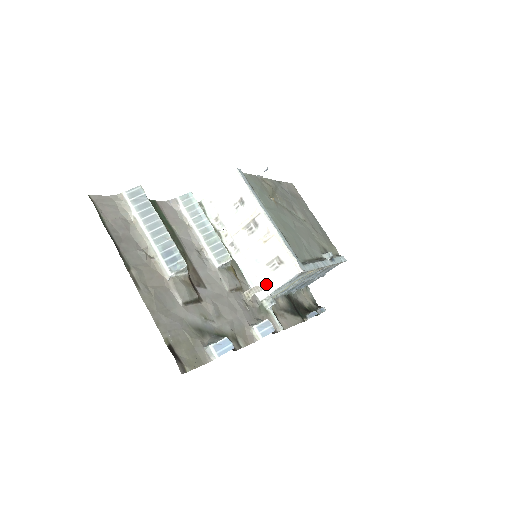
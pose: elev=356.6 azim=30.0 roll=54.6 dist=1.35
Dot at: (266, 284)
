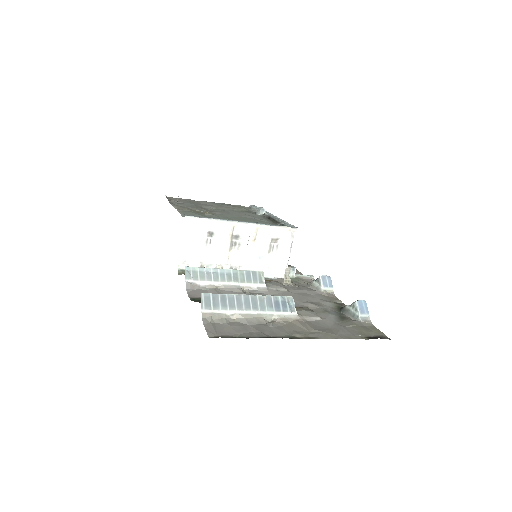
Dot at: (280, 264)
